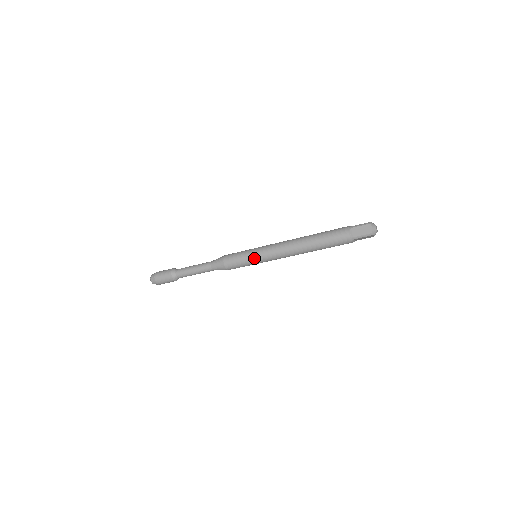
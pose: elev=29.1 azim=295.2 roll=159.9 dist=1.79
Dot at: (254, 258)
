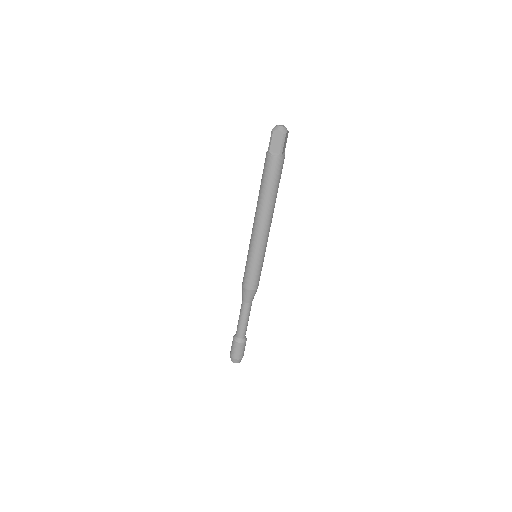
Dot at: (257, 260)
